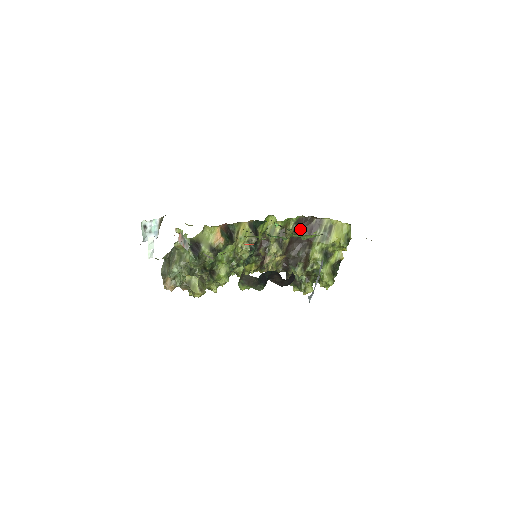
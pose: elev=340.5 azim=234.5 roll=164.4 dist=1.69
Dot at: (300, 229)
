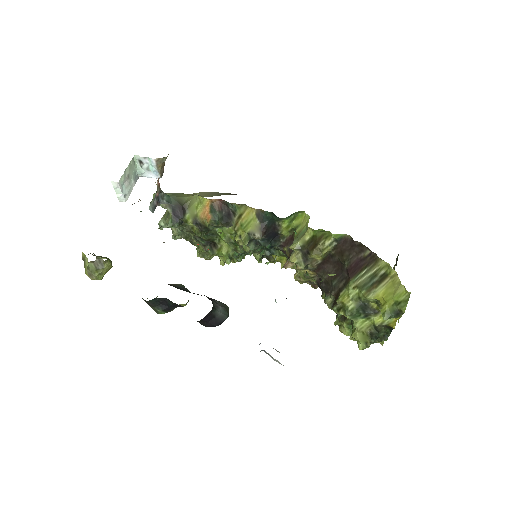
Dot at: (343, 252)
